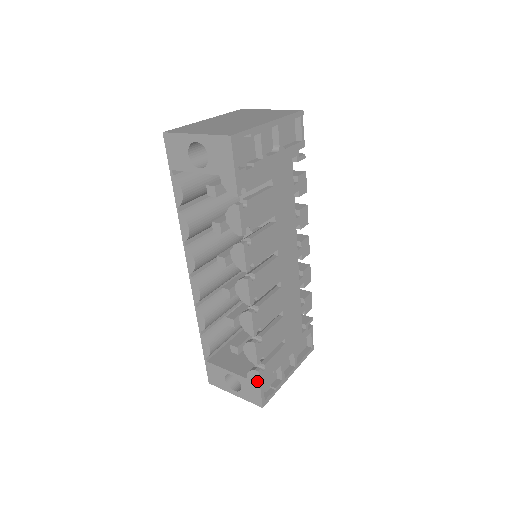
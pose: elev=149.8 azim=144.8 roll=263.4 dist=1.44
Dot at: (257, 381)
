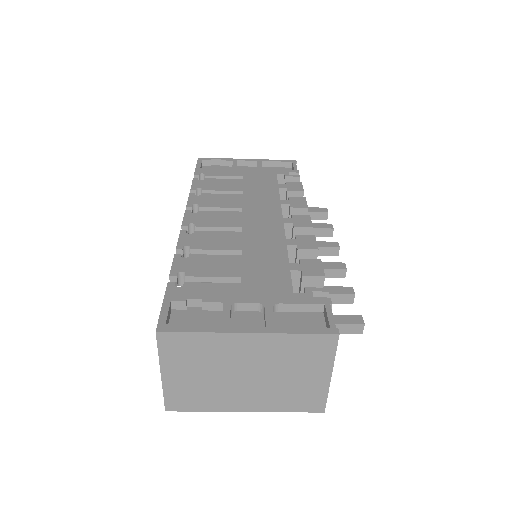
Dot at: (165, 298)
